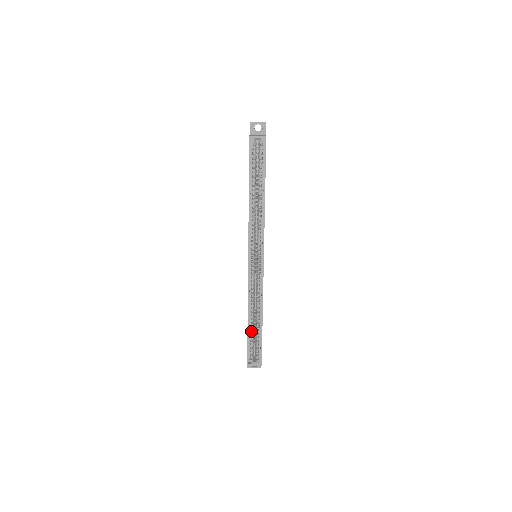
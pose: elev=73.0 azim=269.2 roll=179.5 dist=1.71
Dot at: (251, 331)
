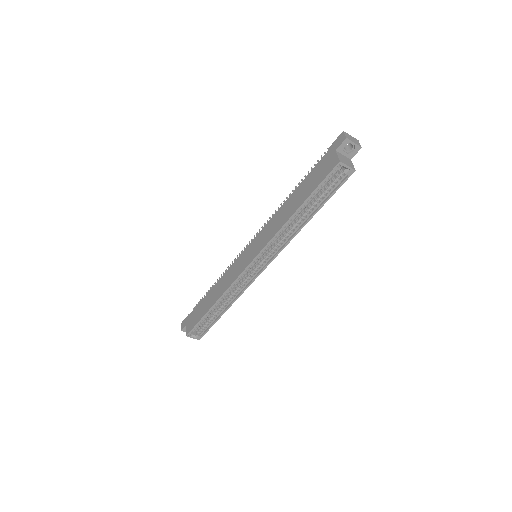
Dot at: (208, 314)
